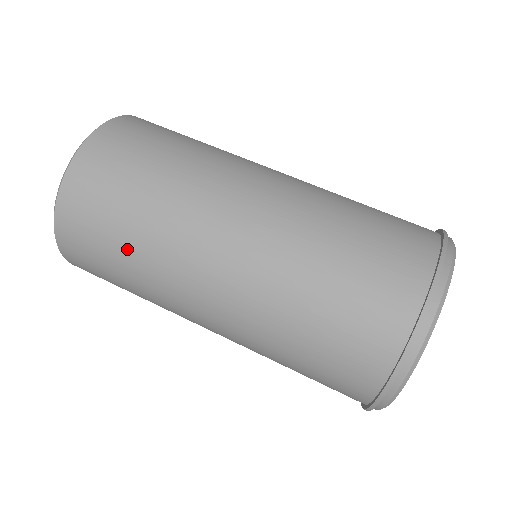
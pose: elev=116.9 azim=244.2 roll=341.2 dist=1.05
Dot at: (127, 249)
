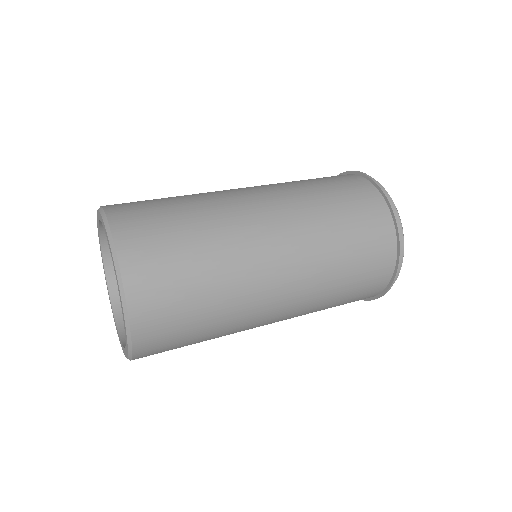
Dot at: (208, 300)
